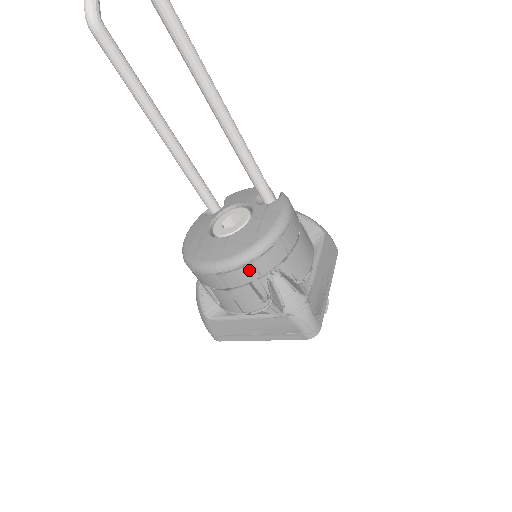
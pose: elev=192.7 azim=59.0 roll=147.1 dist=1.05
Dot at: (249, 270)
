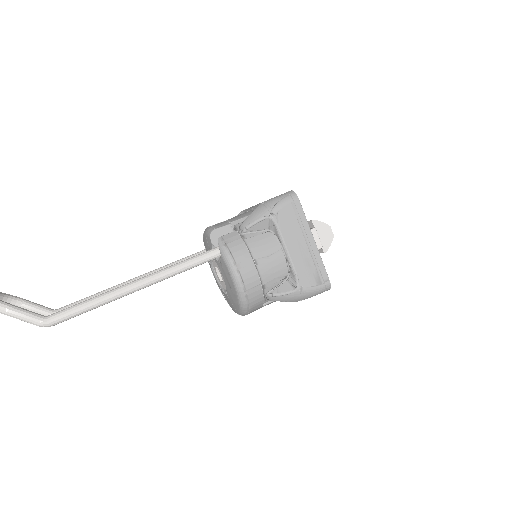
Dot at: (254, 309)
